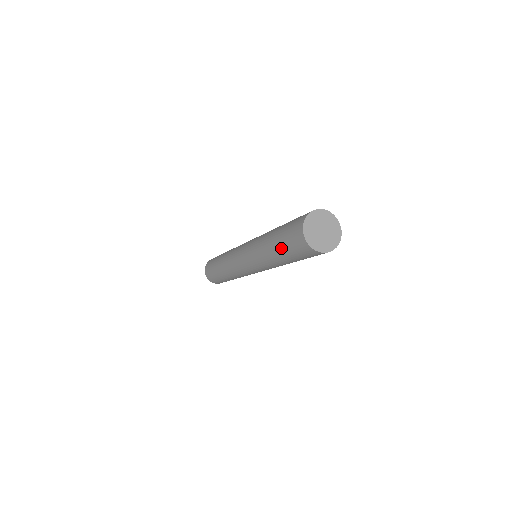
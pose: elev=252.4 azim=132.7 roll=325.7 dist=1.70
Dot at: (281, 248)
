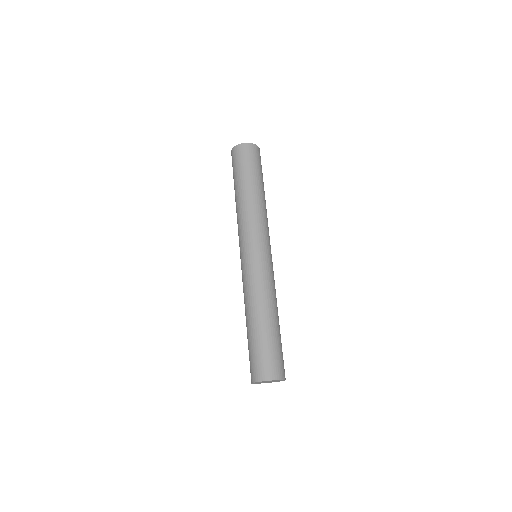
Dot at: occluded
